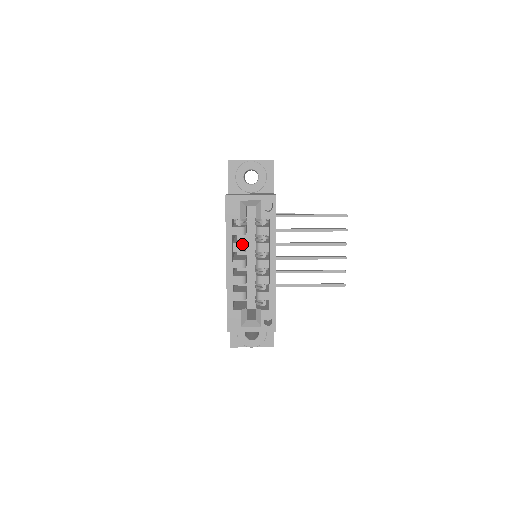
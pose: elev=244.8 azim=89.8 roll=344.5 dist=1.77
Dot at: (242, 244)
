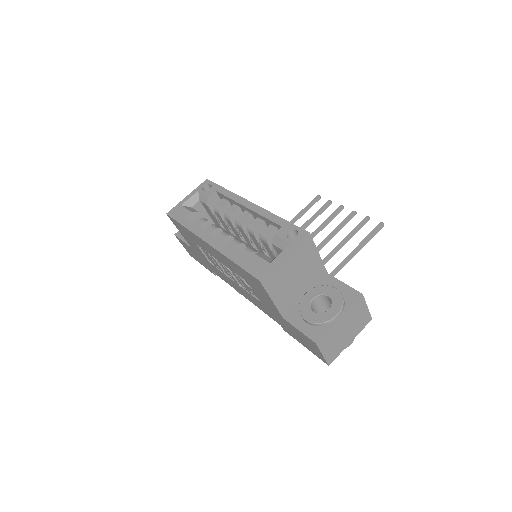
Dot at: (211, 226)
